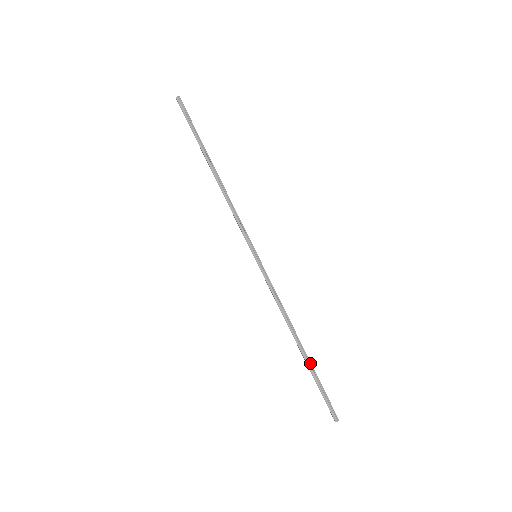
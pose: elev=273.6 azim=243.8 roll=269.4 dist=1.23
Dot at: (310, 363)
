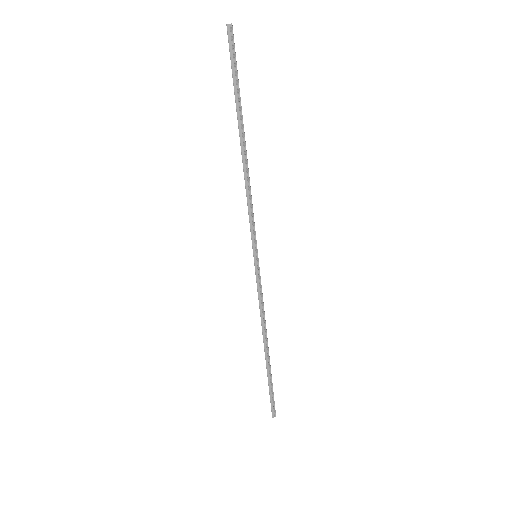
Dot at: (270, 368)
